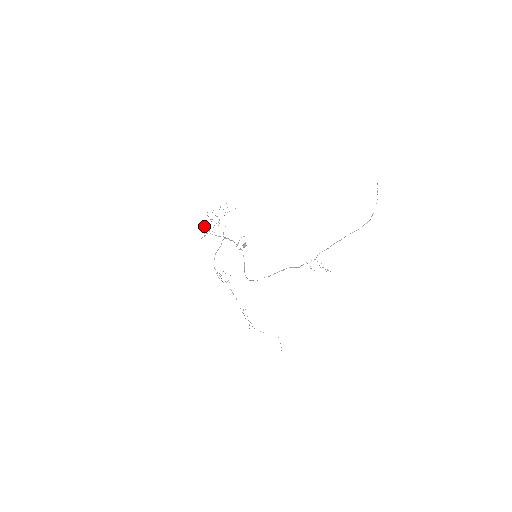
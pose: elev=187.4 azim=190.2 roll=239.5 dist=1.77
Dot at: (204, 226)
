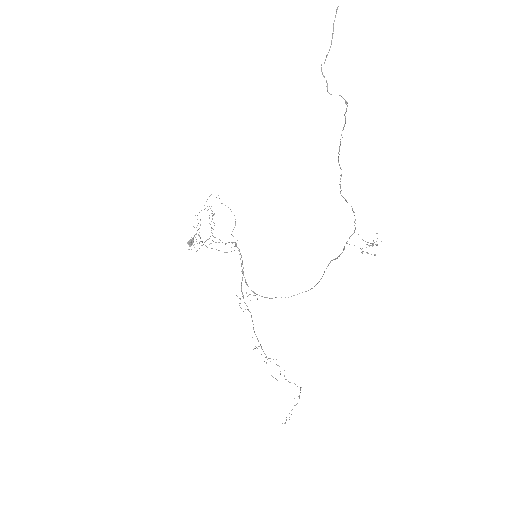
Dot at: occluded
